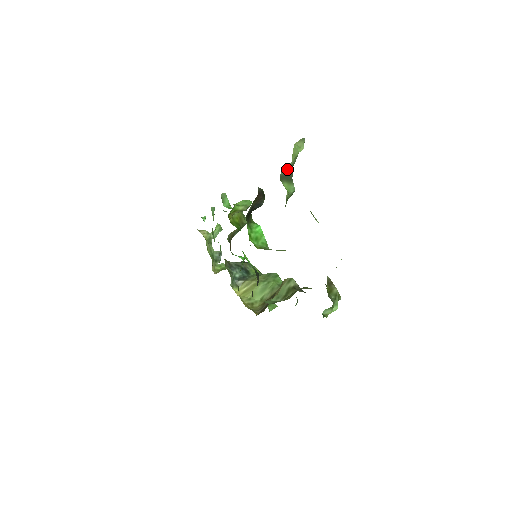
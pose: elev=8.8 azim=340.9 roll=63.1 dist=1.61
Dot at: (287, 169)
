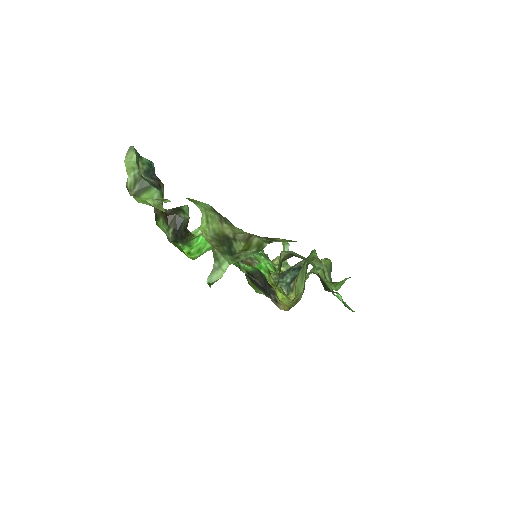
Dot at: (135, 184)
